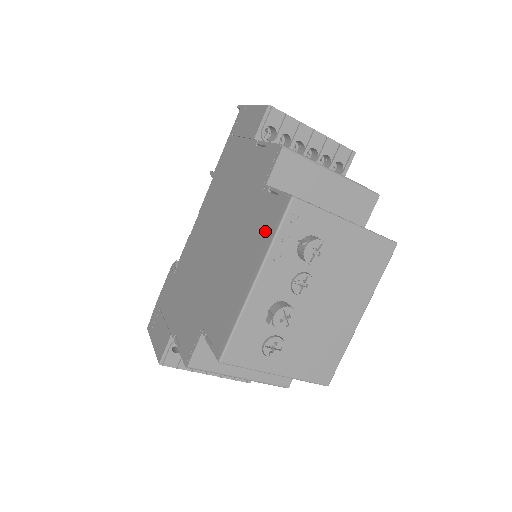
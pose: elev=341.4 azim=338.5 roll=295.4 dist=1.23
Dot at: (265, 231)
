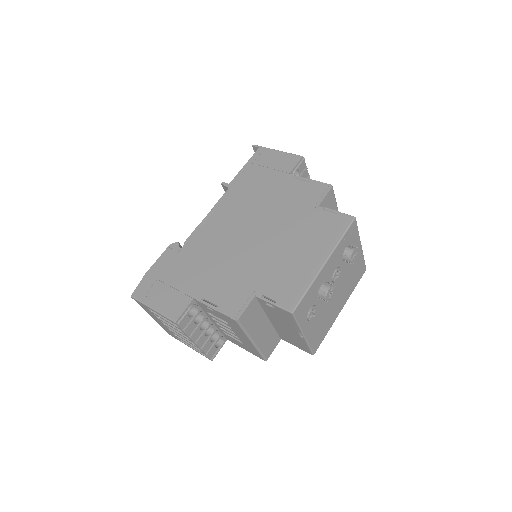
Dot at: (329, 233)
